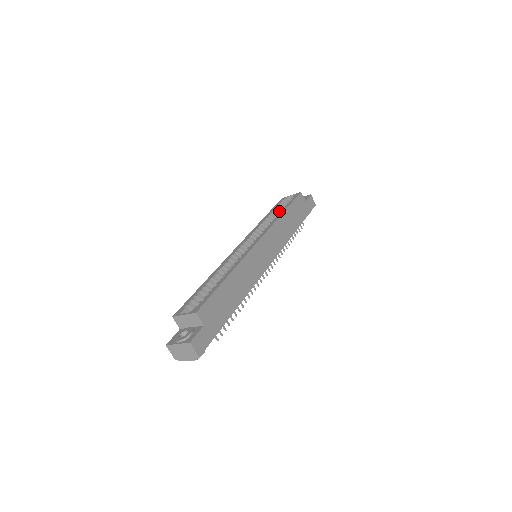
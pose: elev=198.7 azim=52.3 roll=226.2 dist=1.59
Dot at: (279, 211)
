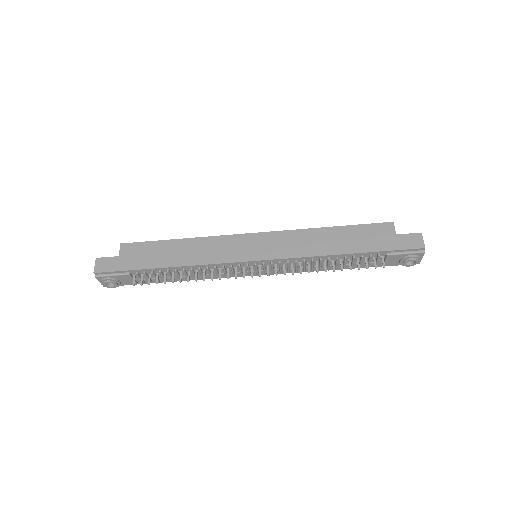
Dot at: occluded
